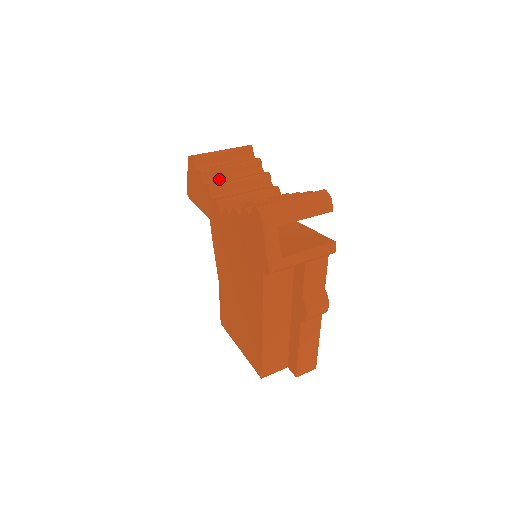
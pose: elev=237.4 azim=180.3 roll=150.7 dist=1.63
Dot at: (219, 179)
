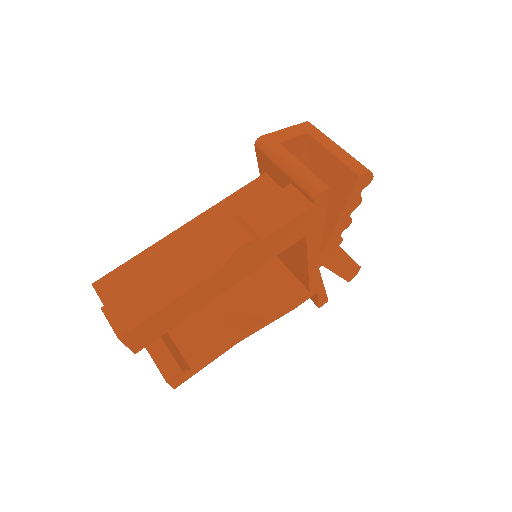
Dot at: occluded
